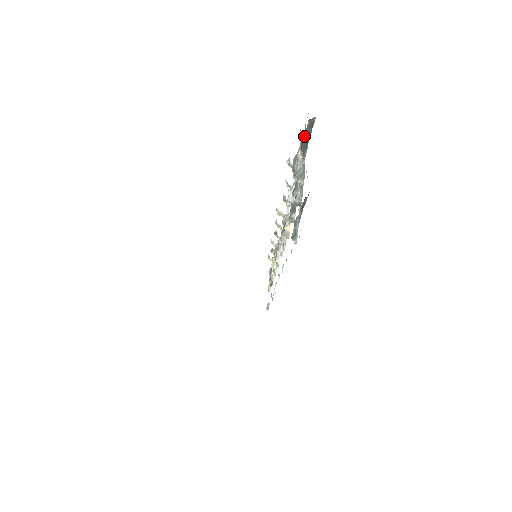
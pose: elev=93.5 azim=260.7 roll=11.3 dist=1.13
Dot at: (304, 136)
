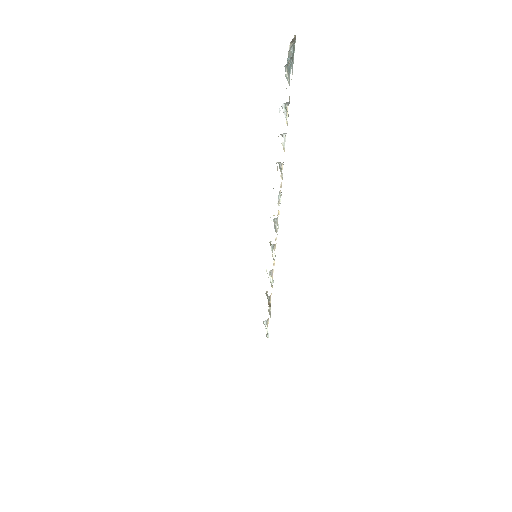
Dot at: occluded
